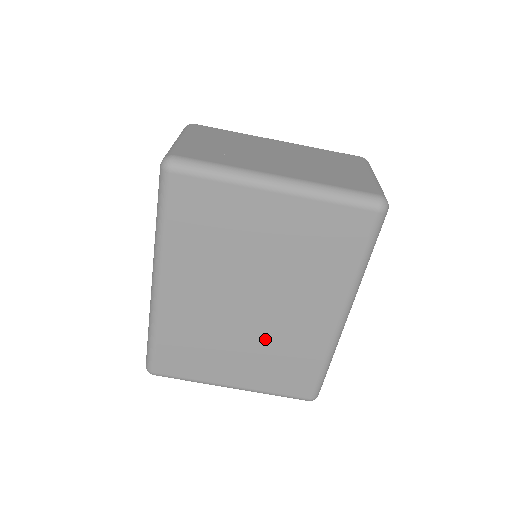
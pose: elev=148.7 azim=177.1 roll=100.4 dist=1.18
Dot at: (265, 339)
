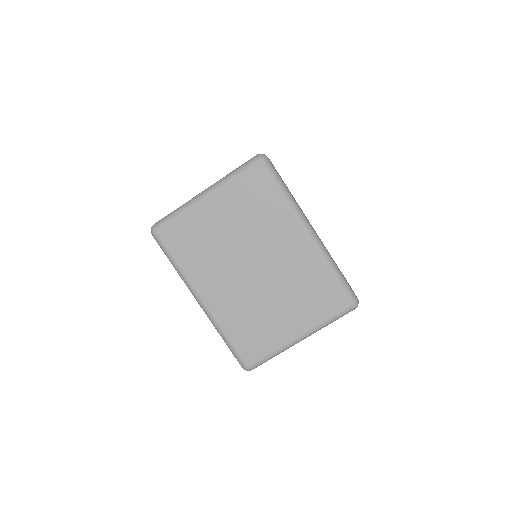
Dot at: (283, 285)
